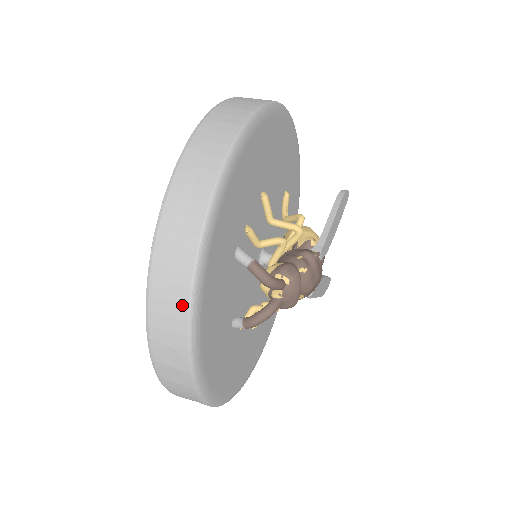
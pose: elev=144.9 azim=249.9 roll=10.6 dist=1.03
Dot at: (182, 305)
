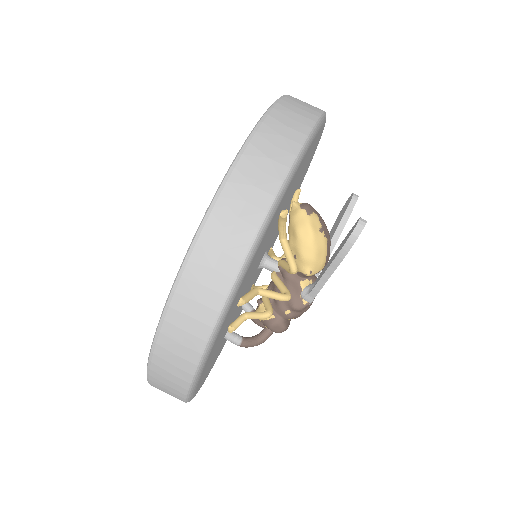
Dot at: occluded
